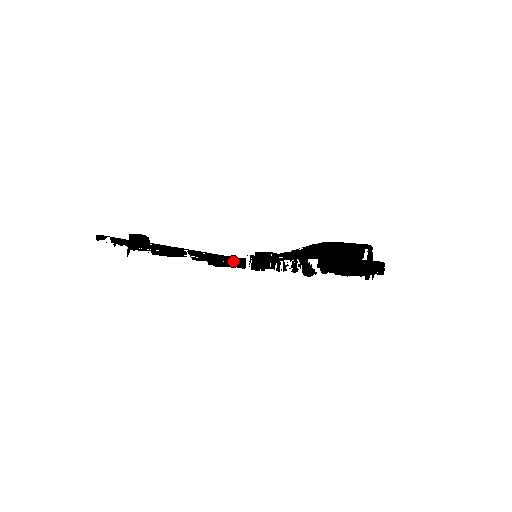
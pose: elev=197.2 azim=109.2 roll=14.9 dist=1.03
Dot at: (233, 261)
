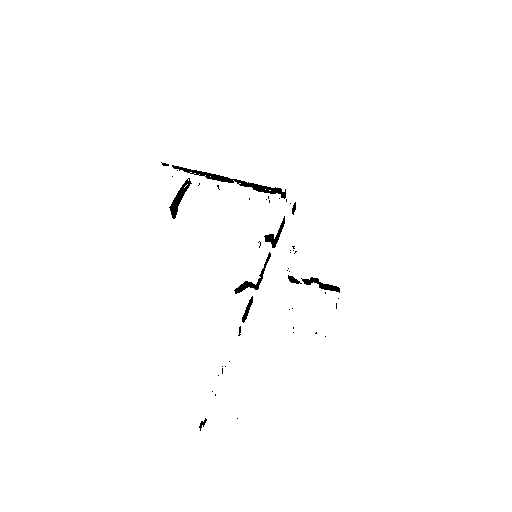
Dot at: (274, 190)
